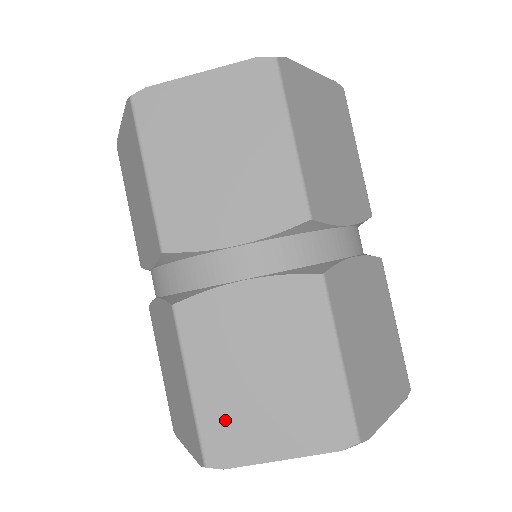
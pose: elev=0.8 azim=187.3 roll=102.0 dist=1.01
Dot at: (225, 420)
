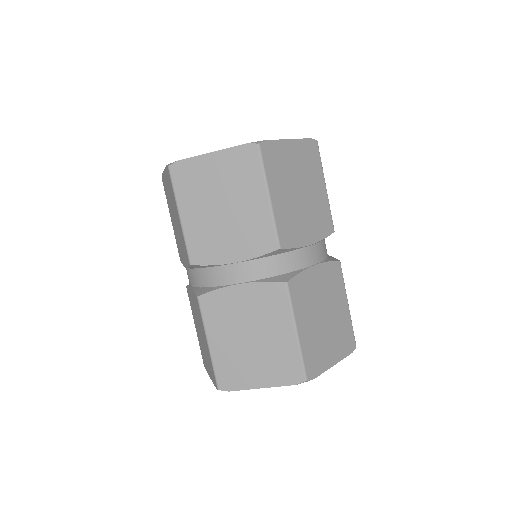
Dot at: (313, 349)
